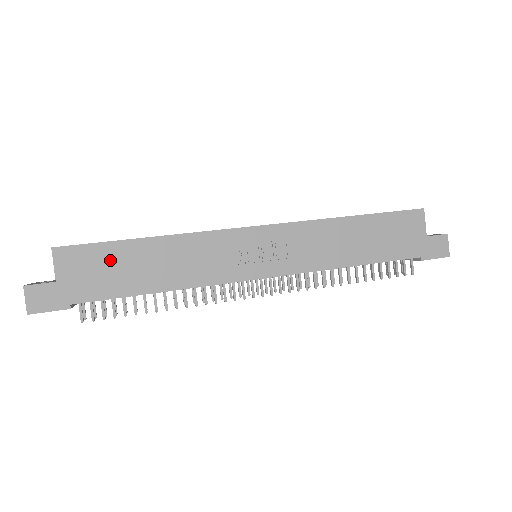
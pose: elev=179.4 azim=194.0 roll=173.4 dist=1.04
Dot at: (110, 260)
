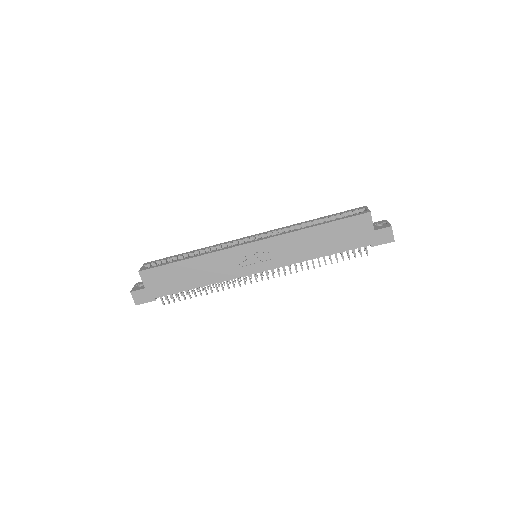
Dot at: (169, 274)
